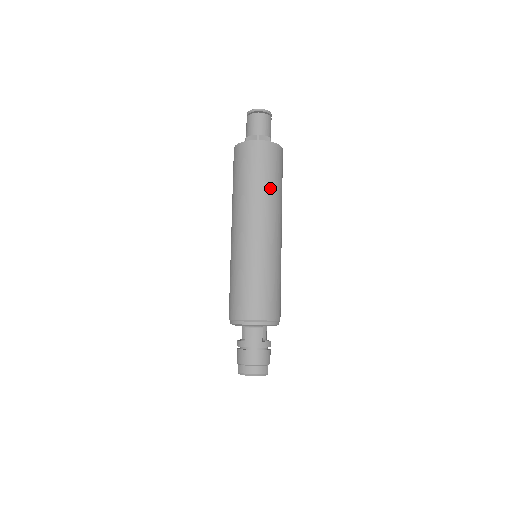
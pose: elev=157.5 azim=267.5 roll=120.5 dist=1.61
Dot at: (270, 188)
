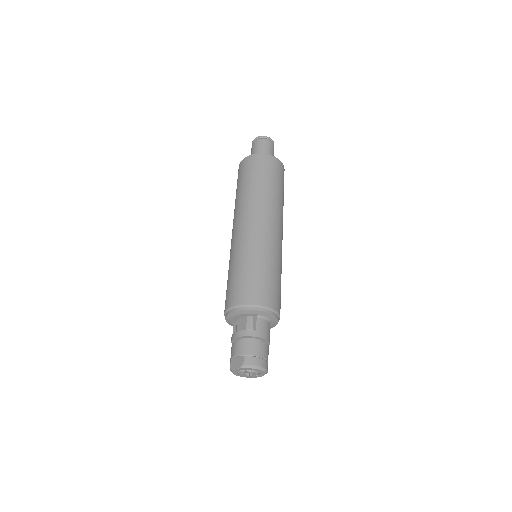
Dot at: (283, 201)
